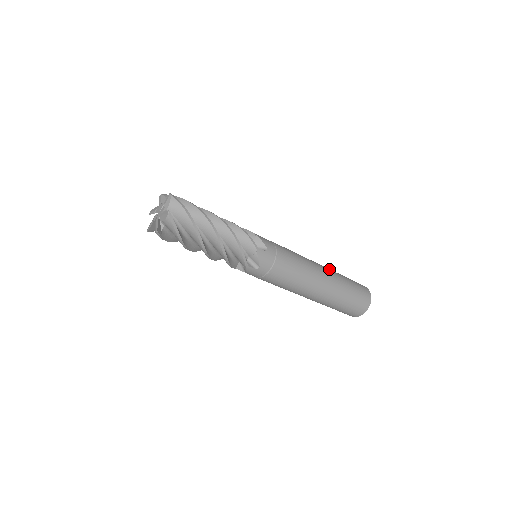
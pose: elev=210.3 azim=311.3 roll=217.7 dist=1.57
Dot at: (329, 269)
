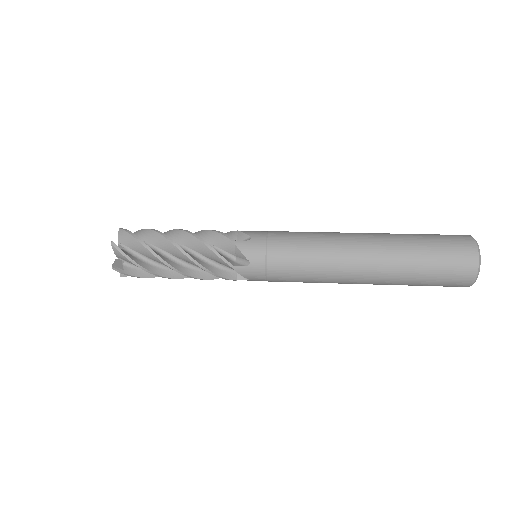
Dot at: (381, 273)
